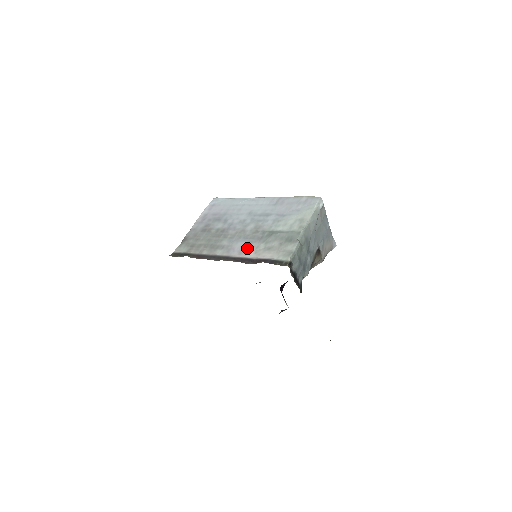
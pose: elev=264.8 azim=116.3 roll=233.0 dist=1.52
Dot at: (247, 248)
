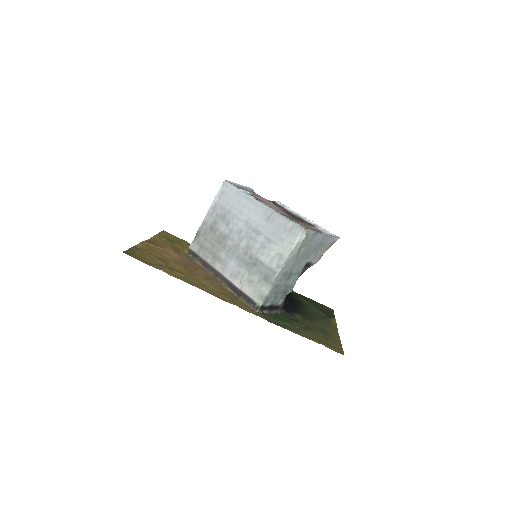
Dot at: (236, 272)
